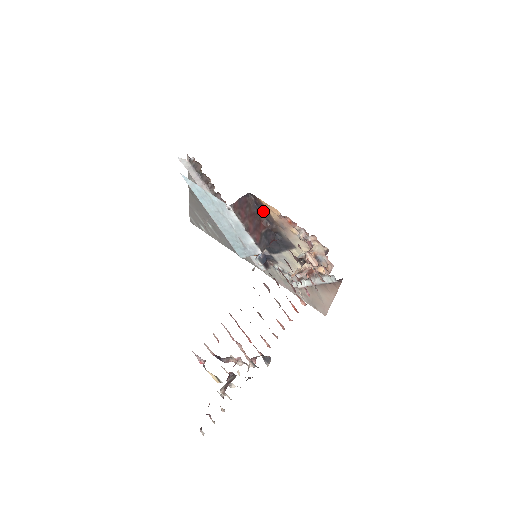
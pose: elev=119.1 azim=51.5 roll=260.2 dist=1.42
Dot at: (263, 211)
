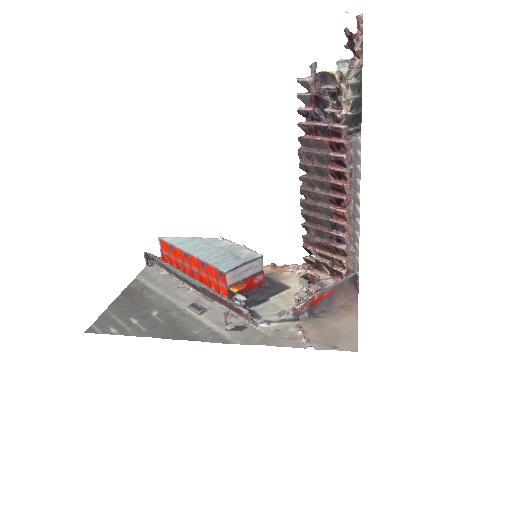
Dot at: occluded
